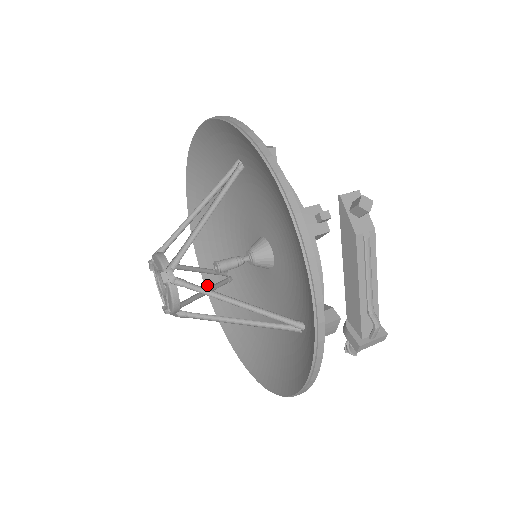
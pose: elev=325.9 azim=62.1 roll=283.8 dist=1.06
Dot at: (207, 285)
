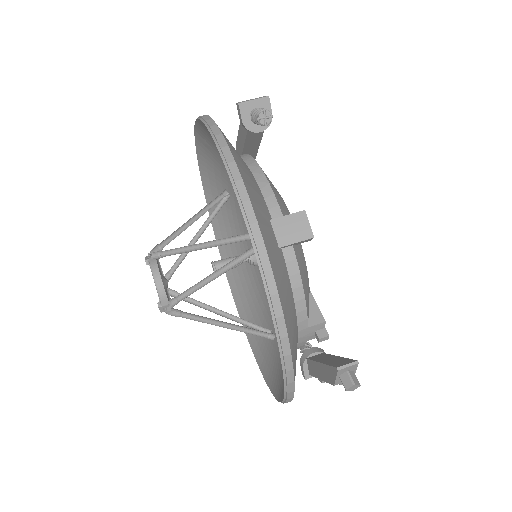
Dot at: (202, 173)
